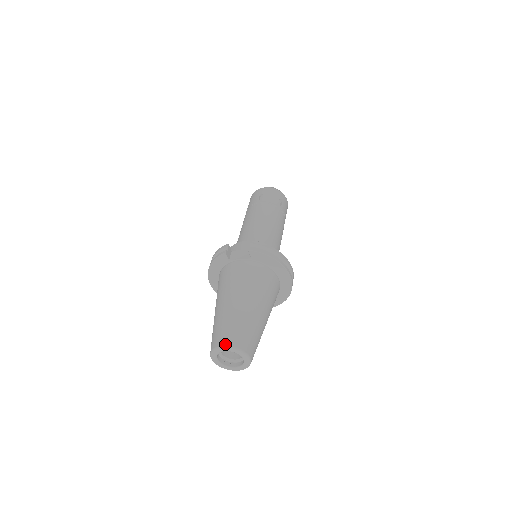
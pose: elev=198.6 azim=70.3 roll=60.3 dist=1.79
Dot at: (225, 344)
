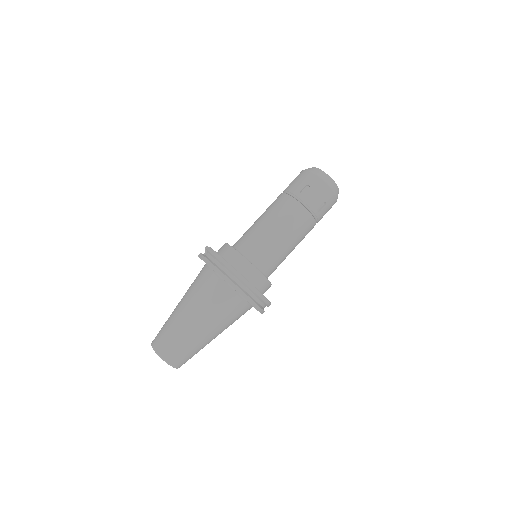
Dot at: (152, 342)
